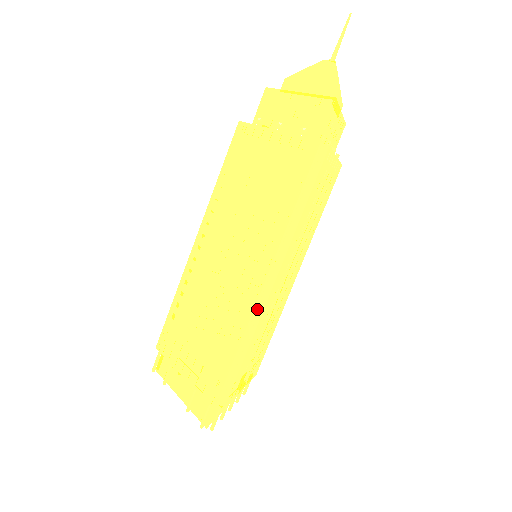
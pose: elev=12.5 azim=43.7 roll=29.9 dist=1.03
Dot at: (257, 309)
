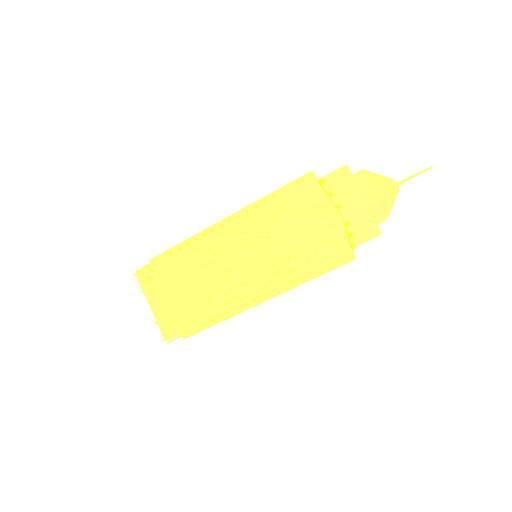
Dot at: (243, 307)
